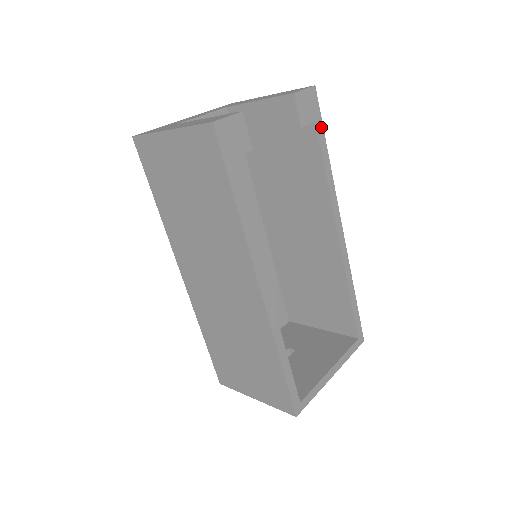
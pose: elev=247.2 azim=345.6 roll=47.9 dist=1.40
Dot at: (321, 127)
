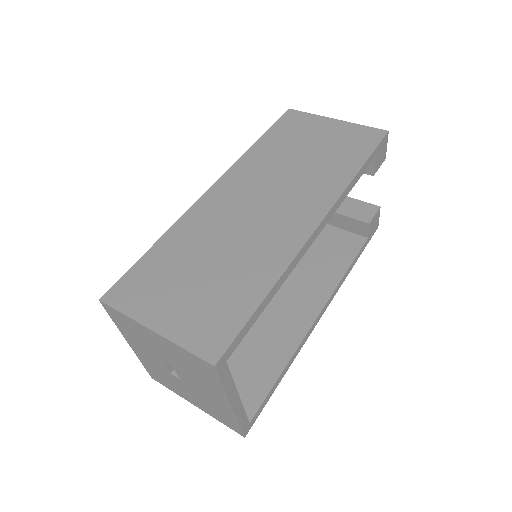
Dot at: (365, 246)
